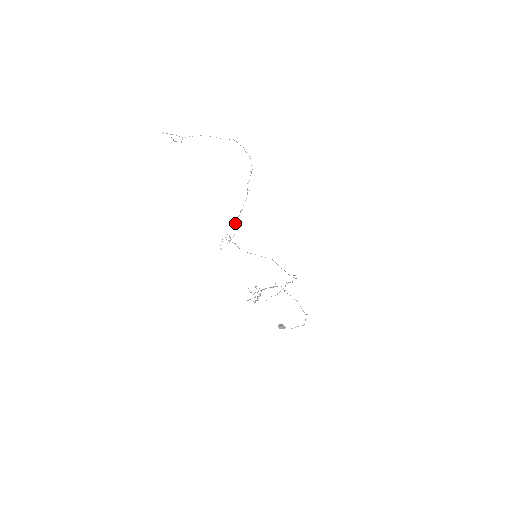
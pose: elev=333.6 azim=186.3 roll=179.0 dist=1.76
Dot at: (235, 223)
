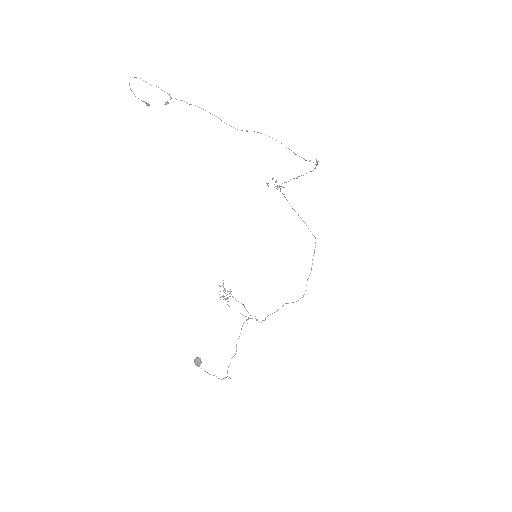
Dot at: (288, 181)
